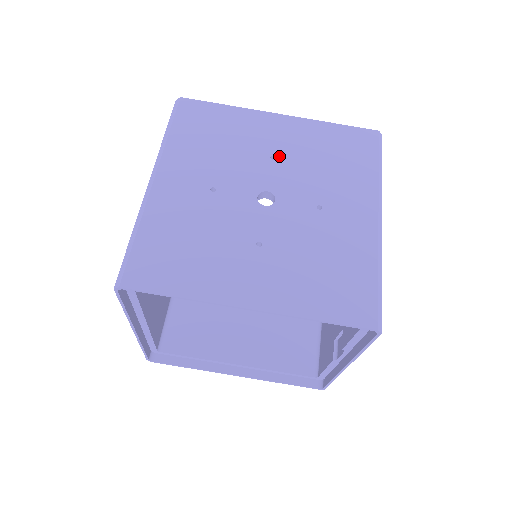
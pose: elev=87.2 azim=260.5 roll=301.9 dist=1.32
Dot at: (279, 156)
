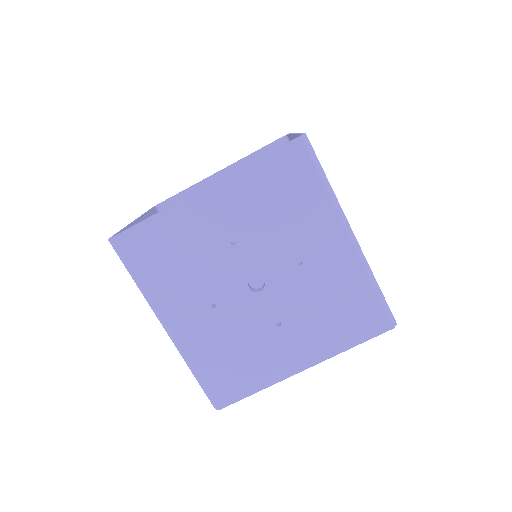
Dot at: (236, 237)
